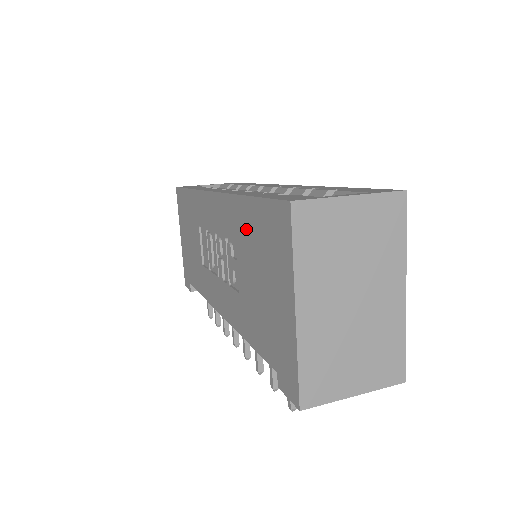
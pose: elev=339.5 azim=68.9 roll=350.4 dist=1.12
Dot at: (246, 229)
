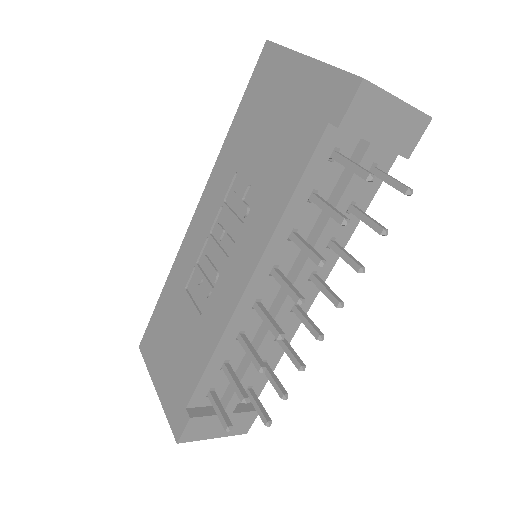
Dot at: (242, 136)
